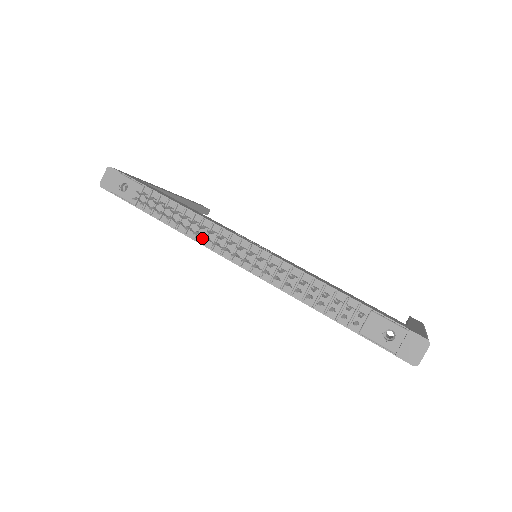
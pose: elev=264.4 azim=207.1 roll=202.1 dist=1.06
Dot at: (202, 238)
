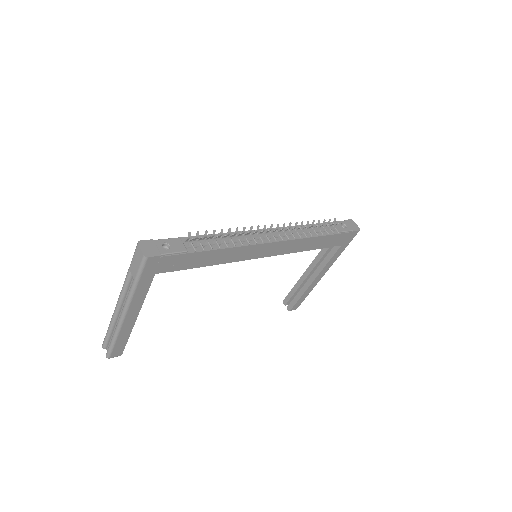
Dot at: (254, 232)
